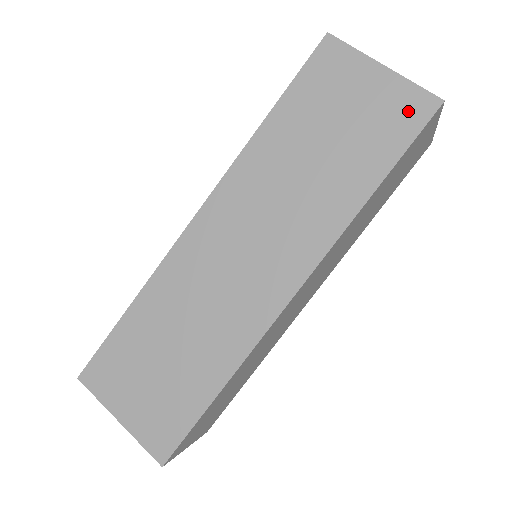
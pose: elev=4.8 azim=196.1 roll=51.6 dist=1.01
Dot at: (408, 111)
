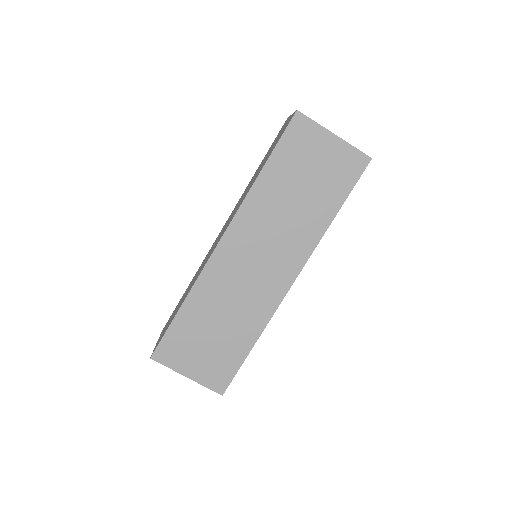
Dot at: (352, 165)
